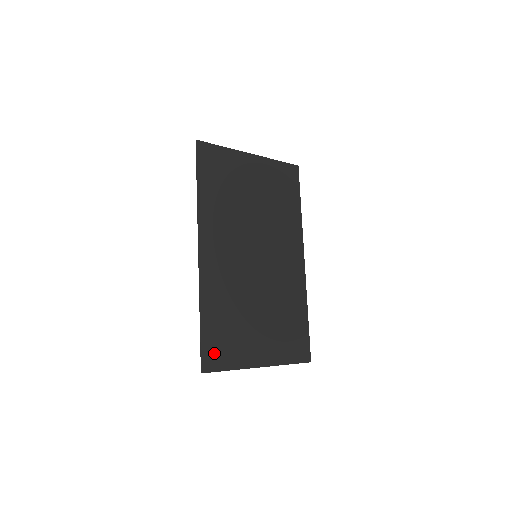
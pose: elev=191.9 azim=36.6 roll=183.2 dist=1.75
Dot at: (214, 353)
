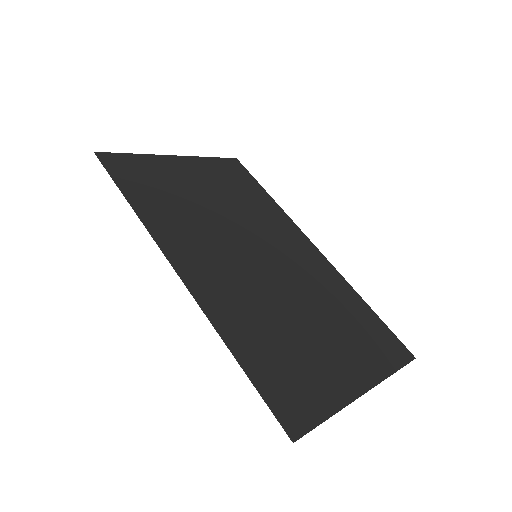
Dot at: (290, 401)
